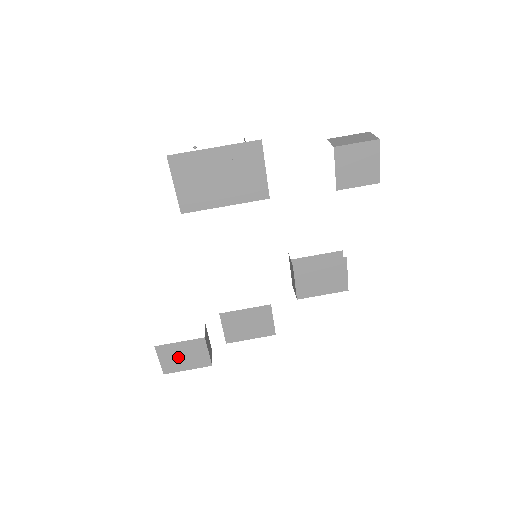
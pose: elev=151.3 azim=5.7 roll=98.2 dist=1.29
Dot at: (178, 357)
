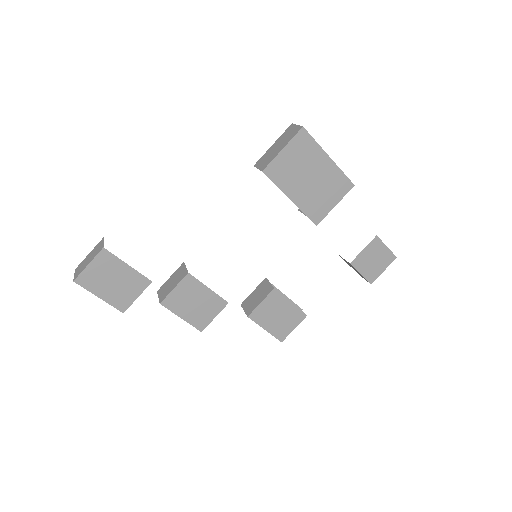
Dot at: (108, 277)
